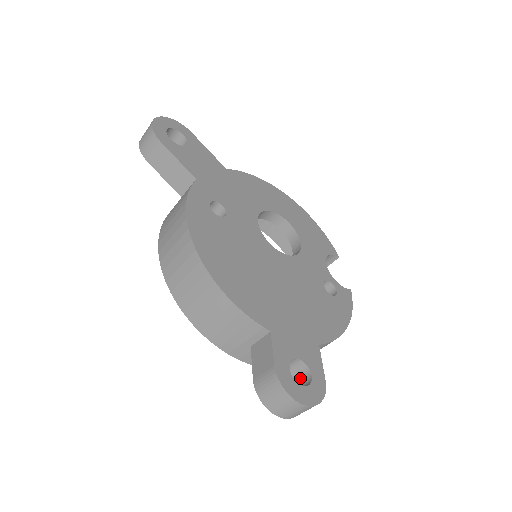
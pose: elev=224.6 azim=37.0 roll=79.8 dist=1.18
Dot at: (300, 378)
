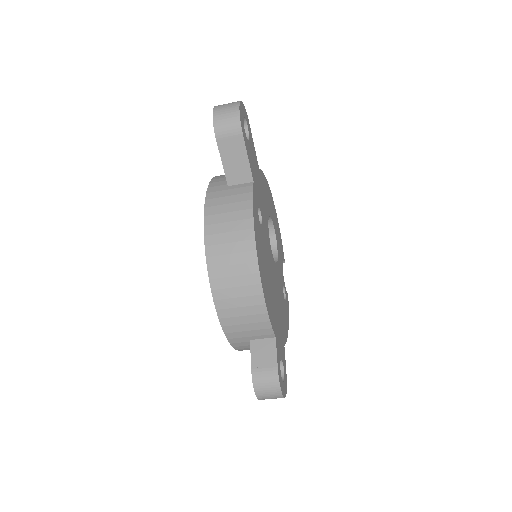
Dot at: occluded
